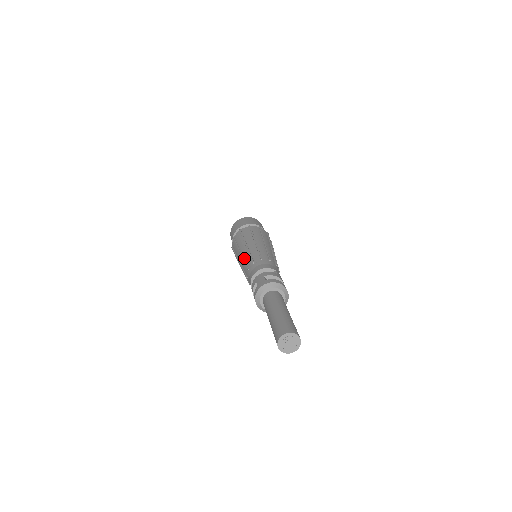
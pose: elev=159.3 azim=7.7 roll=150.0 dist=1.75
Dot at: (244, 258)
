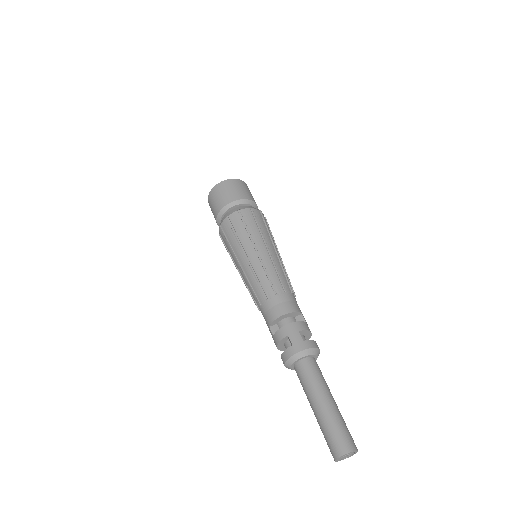
Dot at: (256, 272)
